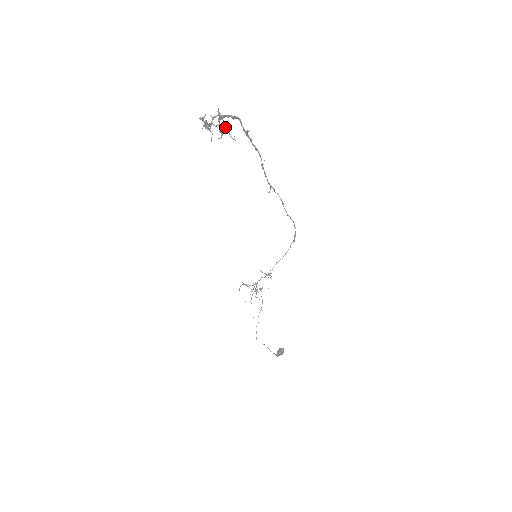
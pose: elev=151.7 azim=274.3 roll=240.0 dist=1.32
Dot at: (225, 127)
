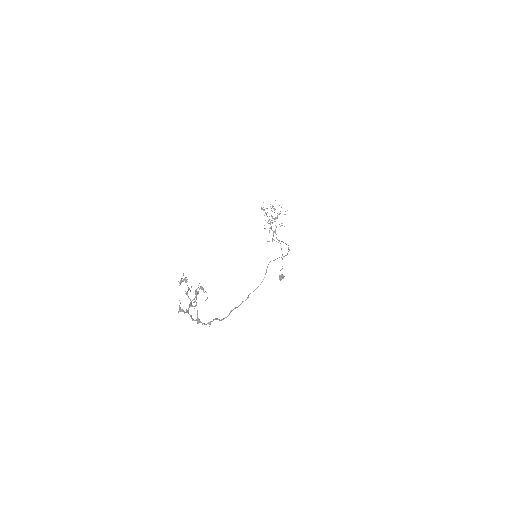
Dot at: (200, 288)
